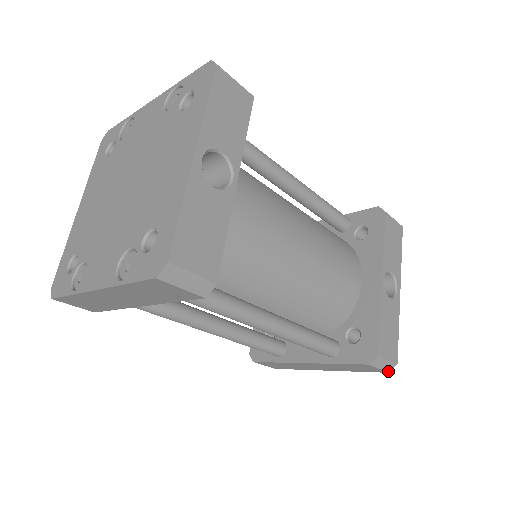
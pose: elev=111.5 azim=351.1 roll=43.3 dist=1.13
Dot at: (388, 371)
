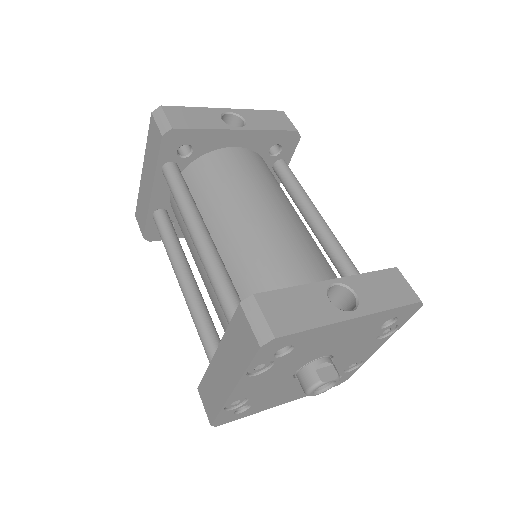
Dot at: (260, 343)
